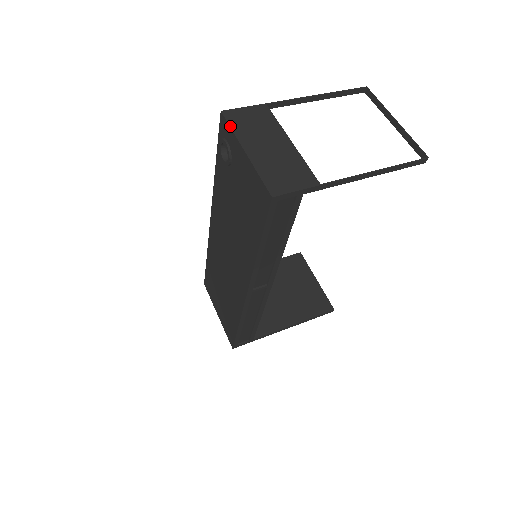
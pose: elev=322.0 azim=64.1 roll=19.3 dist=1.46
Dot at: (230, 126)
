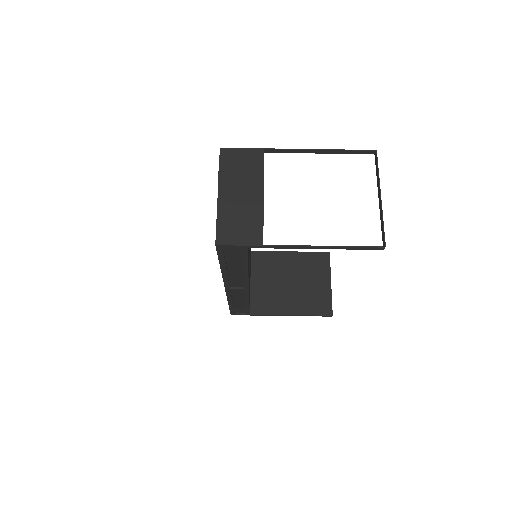
Dot at: (219, 166)
